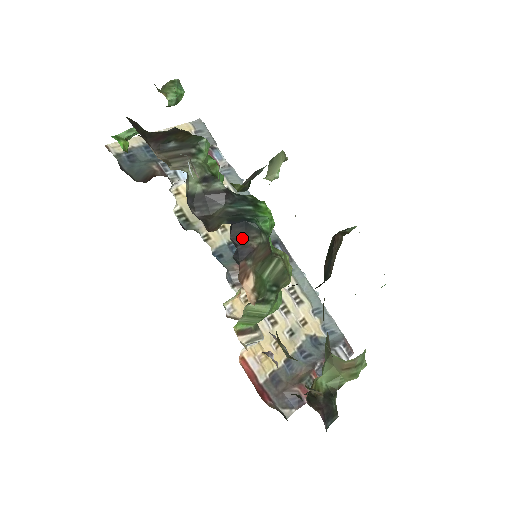
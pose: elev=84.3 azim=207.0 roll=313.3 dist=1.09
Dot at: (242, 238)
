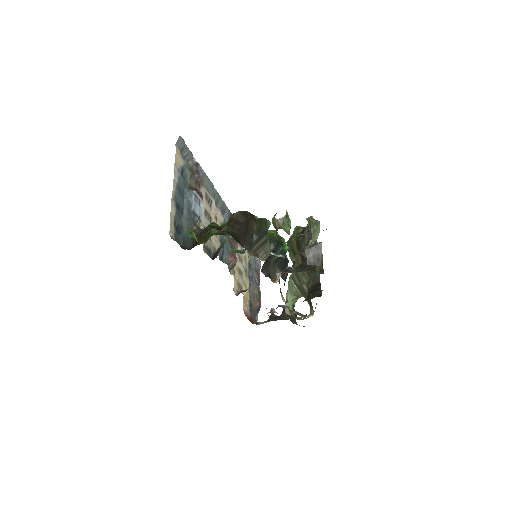
Dot at: (285, 274)
